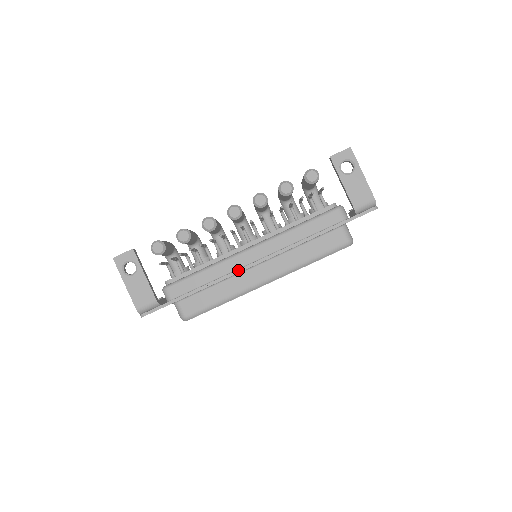
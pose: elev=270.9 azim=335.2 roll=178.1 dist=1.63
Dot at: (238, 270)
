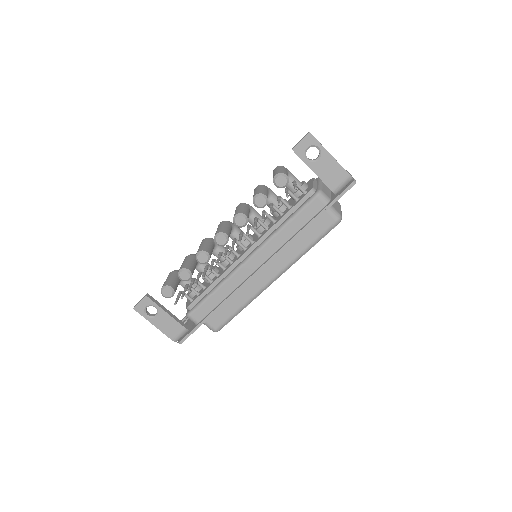
Dot at: (245, 282)
